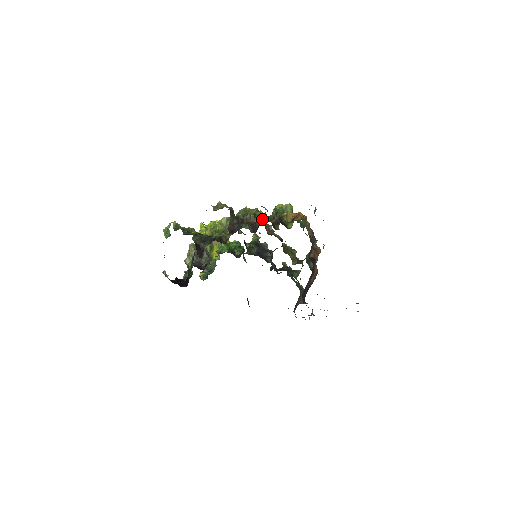
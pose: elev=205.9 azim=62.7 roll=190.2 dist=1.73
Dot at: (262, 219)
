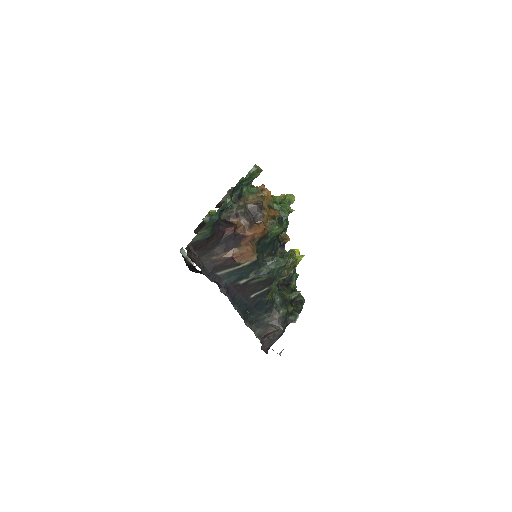
Dot at: occluded
